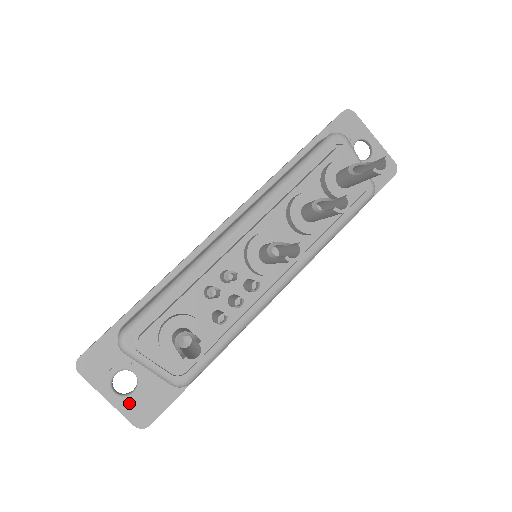
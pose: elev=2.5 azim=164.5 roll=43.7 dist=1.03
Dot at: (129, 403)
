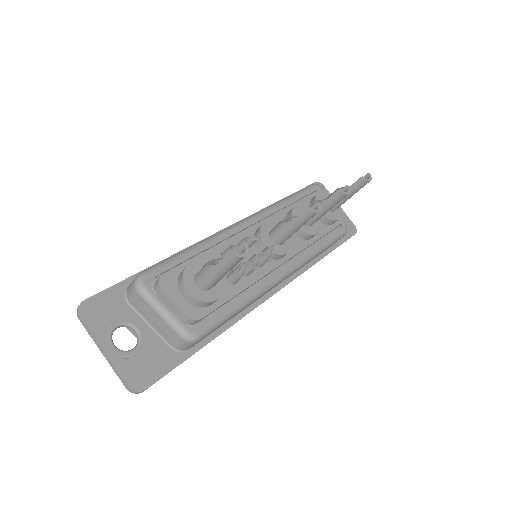
Dot at: (127, 360)
